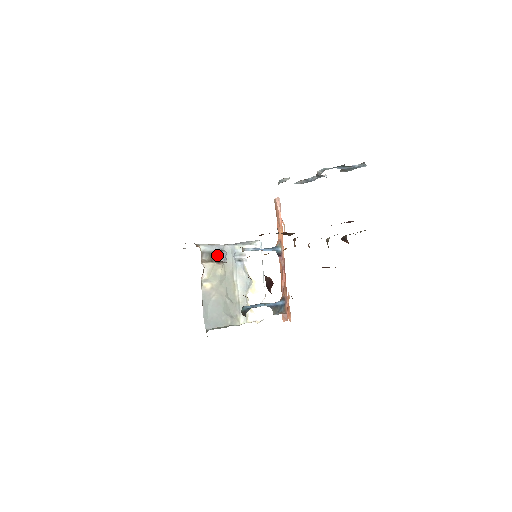
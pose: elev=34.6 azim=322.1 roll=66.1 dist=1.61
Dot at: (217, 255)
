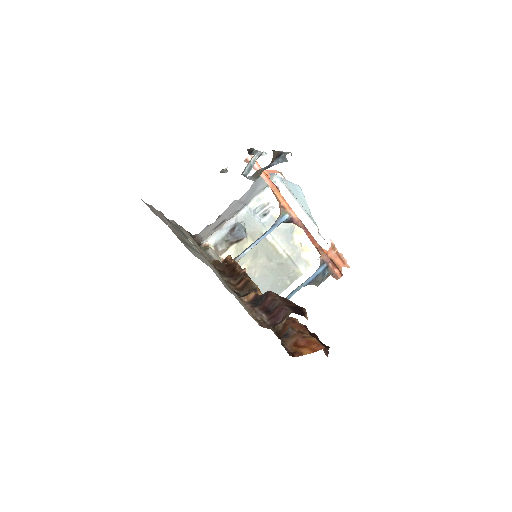
Dot at: (232, 236)
